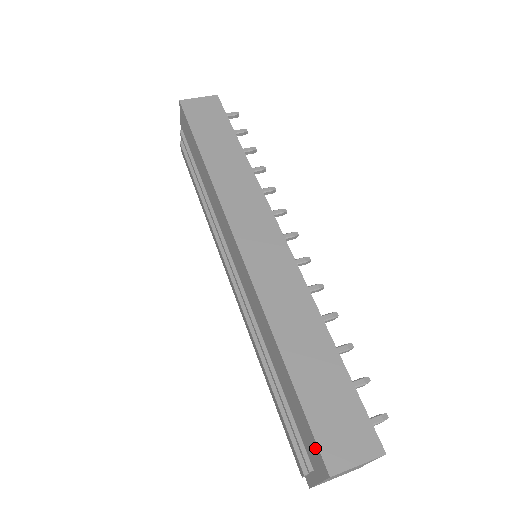
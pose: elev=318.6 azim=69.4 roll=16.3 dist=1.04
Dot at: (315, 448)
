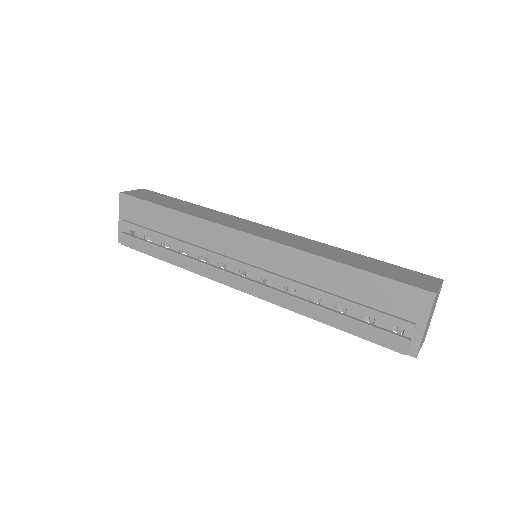
Dot at: (411, 293)
